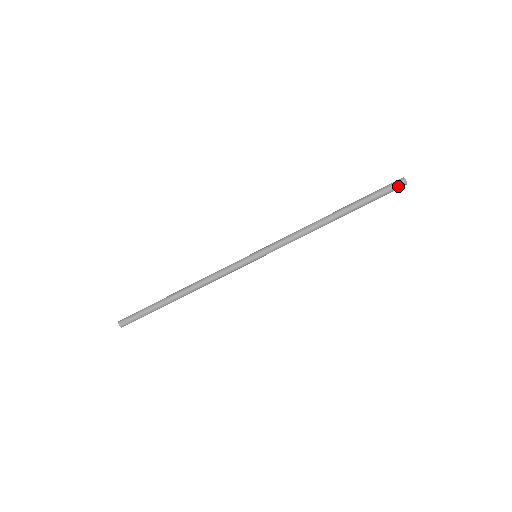
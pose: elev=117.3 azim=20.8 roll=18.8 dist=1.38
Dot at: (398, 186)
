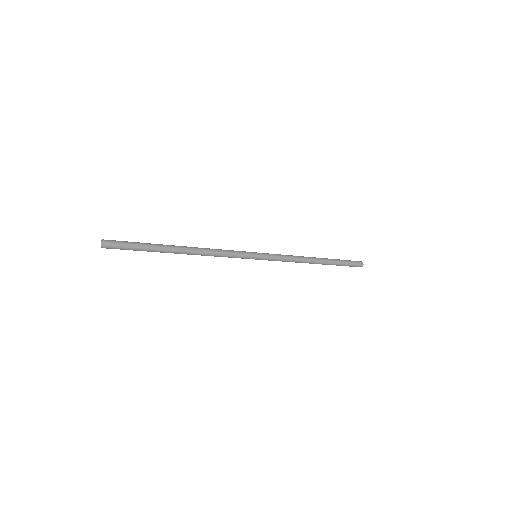
Dot at: (358, 263)
